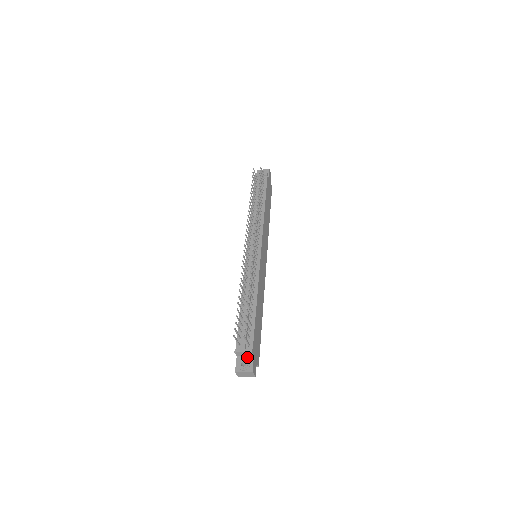
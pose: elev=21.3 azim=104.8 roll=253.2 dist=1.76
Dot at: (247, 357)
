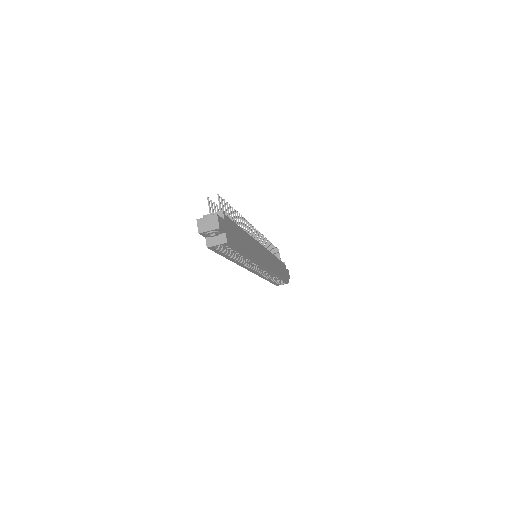
Dot at: occluded
